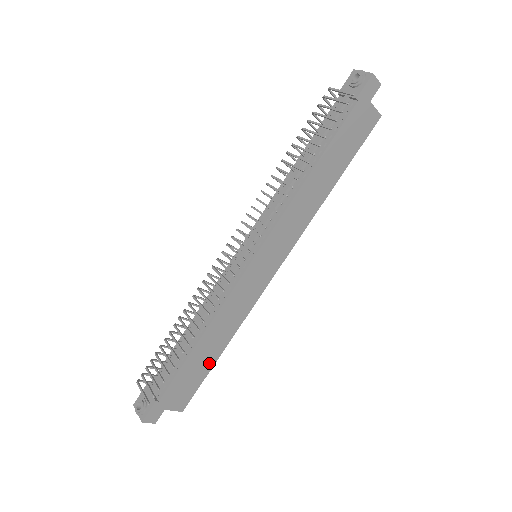
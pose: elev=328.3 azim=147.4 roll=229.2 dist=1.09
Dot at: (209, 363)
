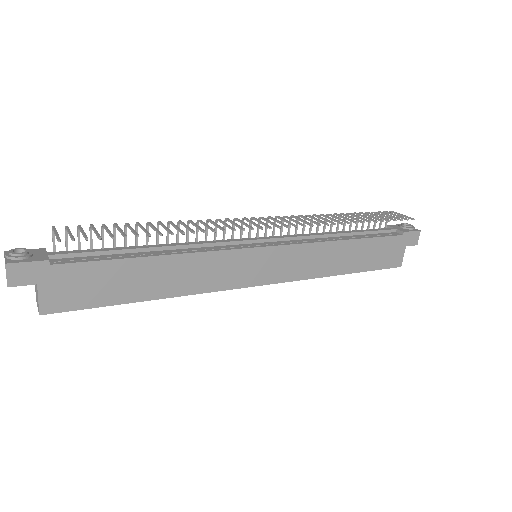
Dot at: (128, 294)
